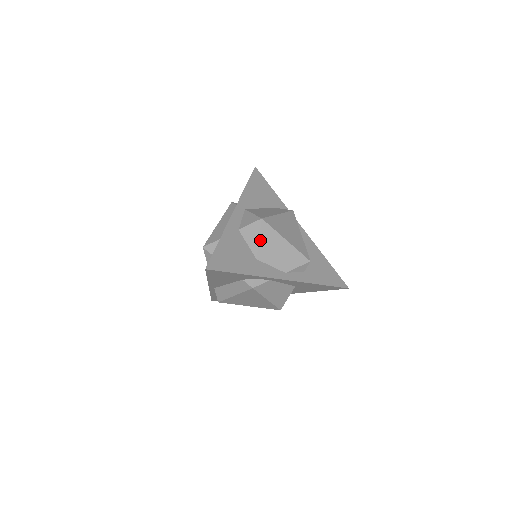
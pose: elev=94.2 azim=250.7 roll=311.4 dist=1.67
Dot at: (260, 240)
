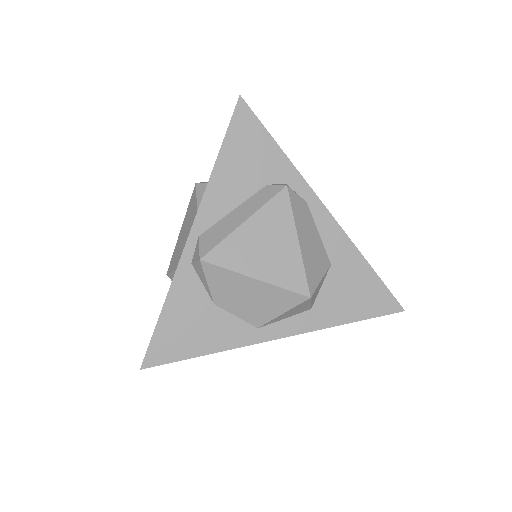
Dot at: occluded
